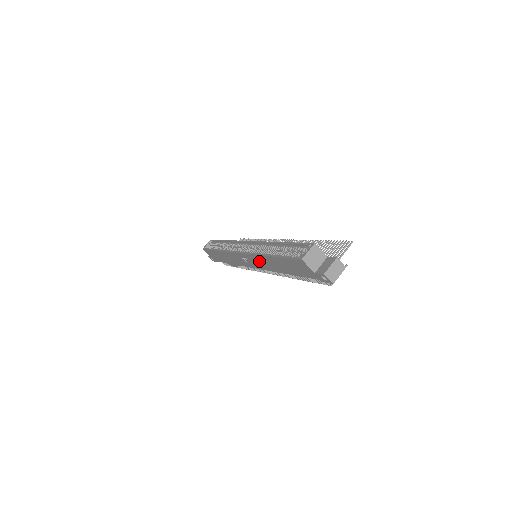
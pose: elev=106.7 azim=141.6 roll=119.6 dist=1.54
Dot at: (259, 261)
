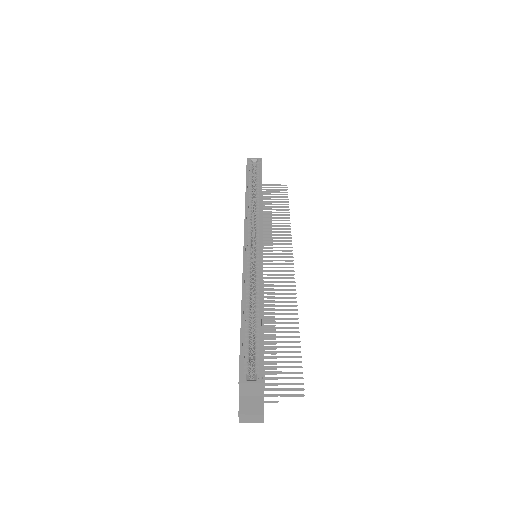
Dot at: occluded
